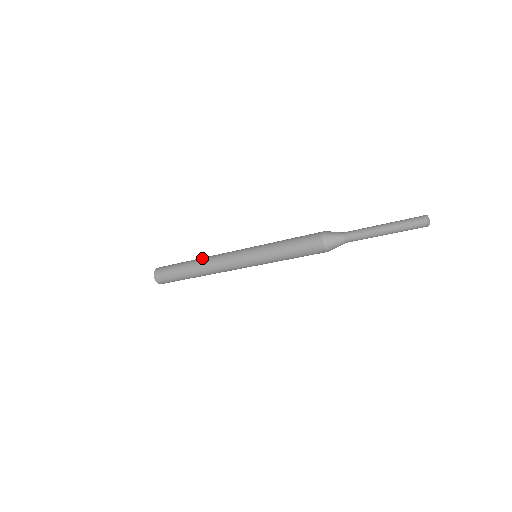
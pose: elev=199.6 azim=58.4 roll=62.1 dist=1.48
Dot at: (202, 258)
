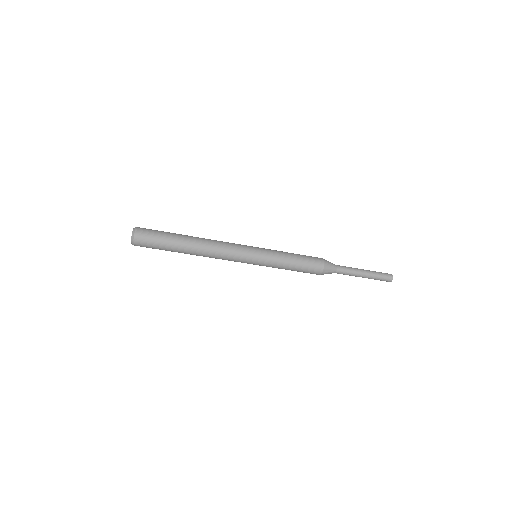
Dot at: occluded
